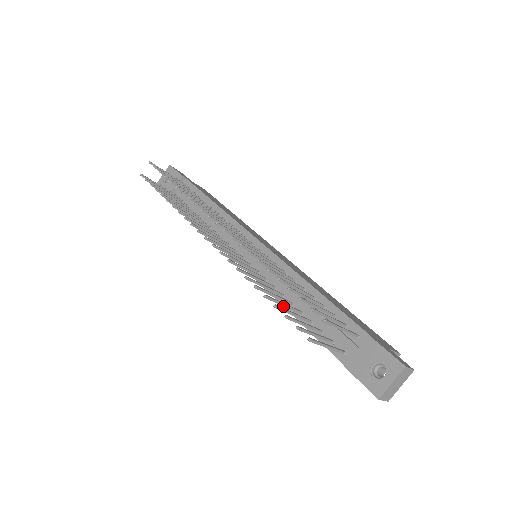
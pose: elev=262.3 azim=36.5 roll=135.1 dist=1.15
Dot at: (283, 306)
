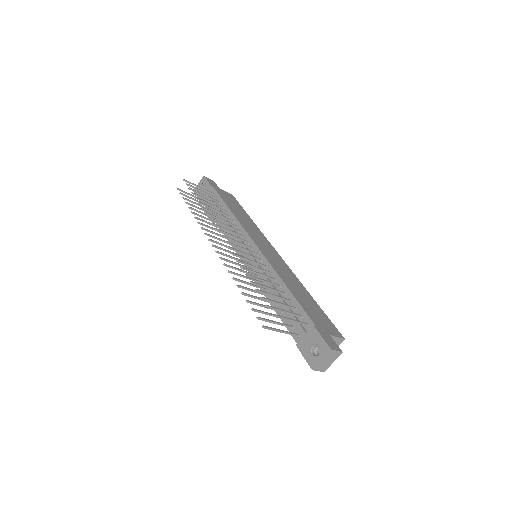
Dot at: (266, 297)
